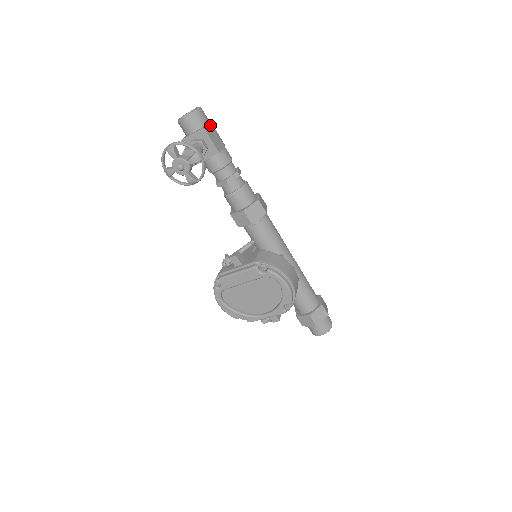
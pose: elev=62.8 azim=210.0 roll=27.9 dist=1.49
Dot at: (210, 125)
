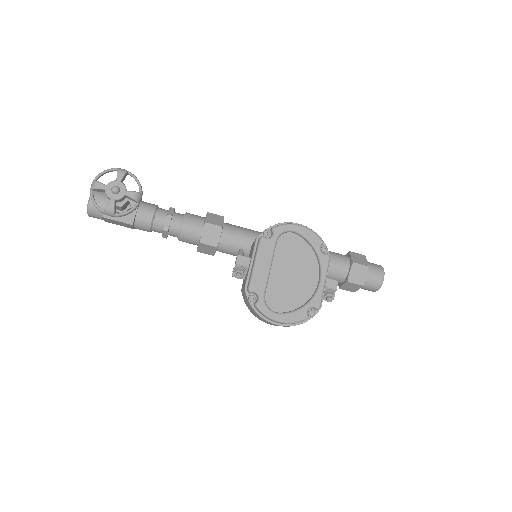
Dot at: occluded
